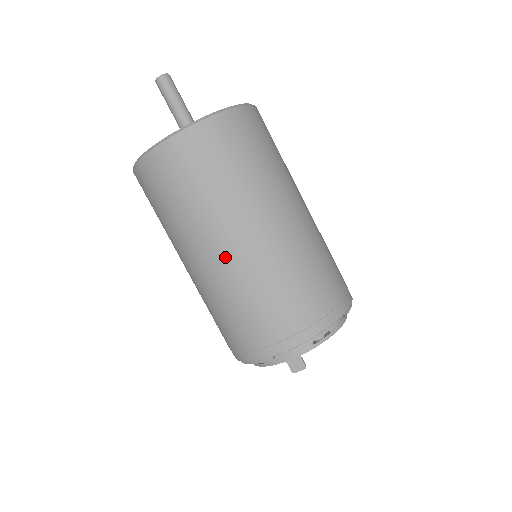
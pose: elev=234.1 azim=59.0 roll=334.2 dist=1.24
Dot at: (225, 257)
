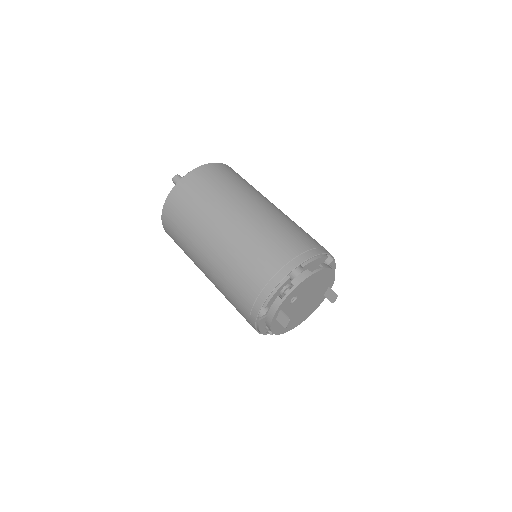
Dot at: (208, 263)
